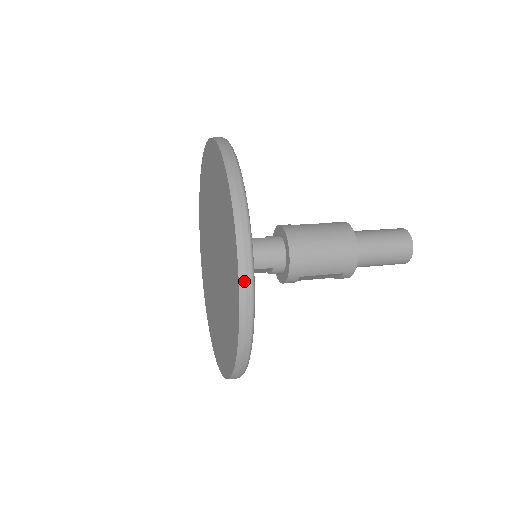
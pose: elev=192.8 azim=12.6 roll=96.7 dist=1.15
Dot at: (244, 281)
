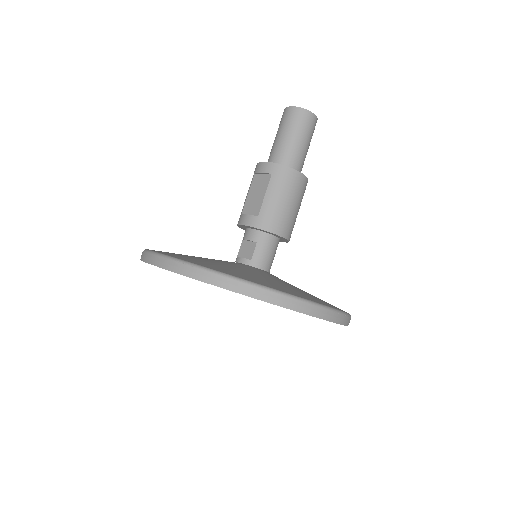
Dot at: (346, 322)
